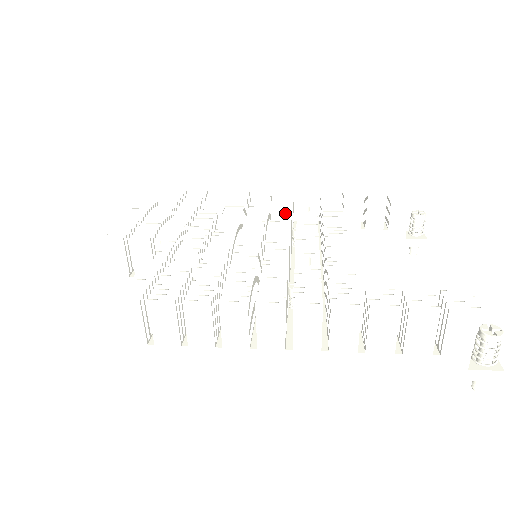
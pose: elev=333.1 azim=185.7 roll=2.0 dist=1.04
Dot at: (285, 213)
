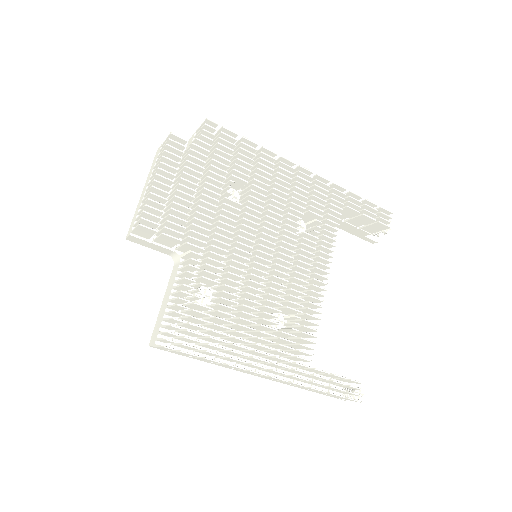
Dot at: (296, 223)
